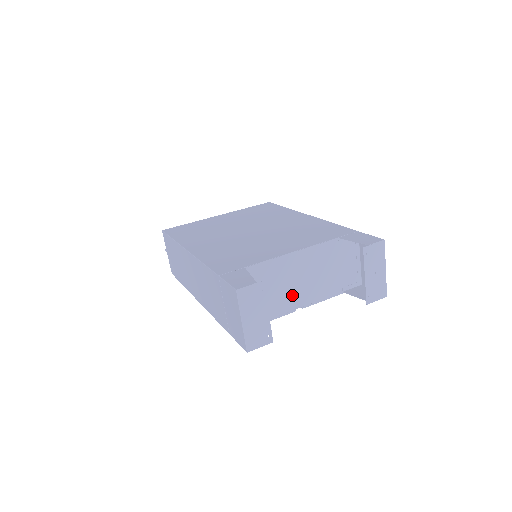
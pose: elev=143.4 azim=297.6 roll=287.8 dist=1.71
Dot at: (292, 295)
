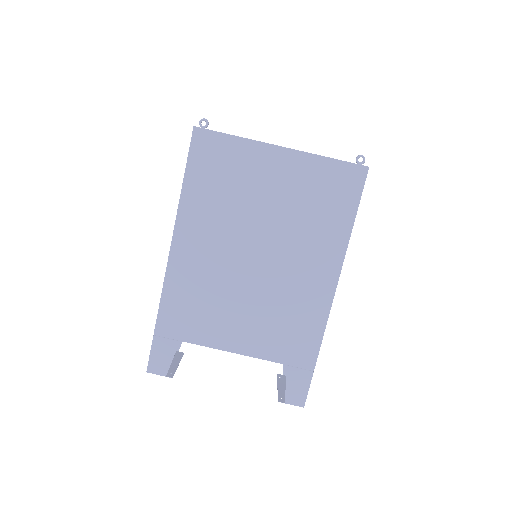
Dot at: occluded
